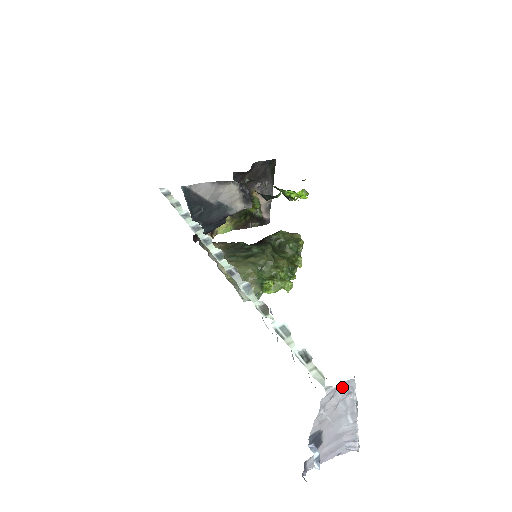
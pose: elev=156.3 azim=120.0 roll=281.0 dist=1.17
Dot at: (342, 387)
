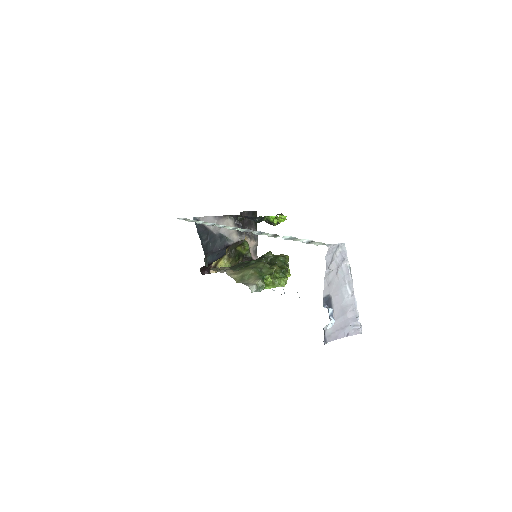
Dot at: (338, 251)
